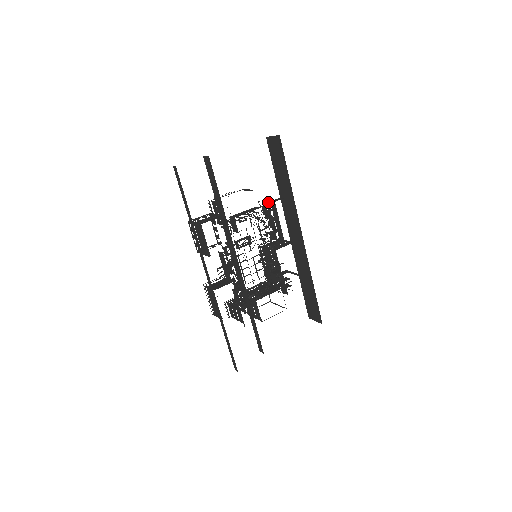
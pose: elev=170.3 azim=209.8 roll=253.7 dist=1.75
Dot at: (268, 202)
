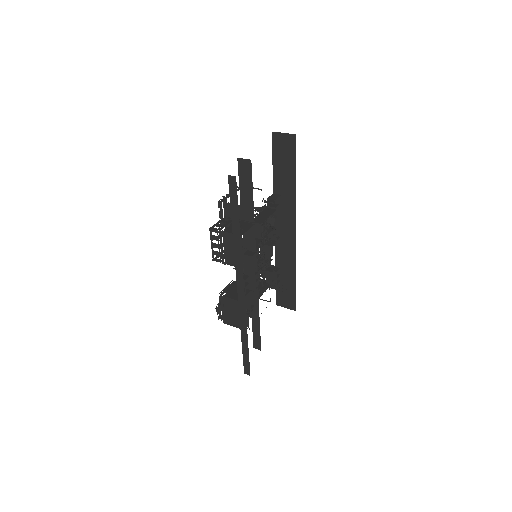
Dot at: (271, 201)
